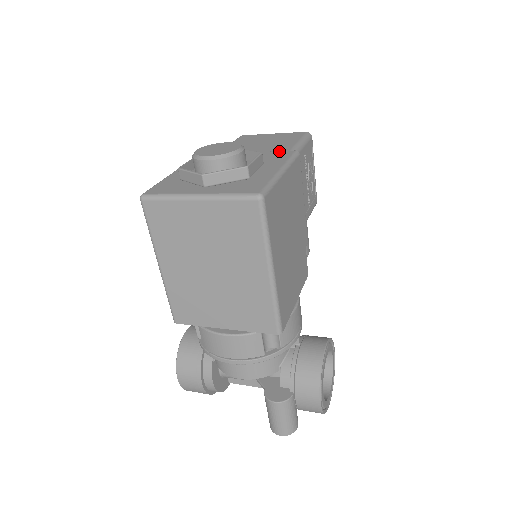
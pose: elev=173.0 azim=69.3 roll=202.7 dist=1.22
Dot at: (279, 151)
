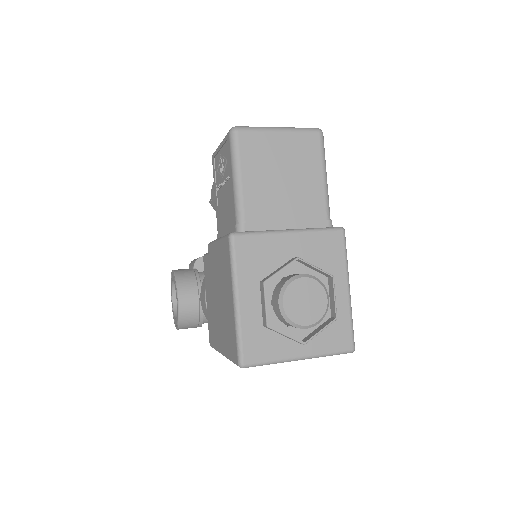
Dot at: (327, 233)
